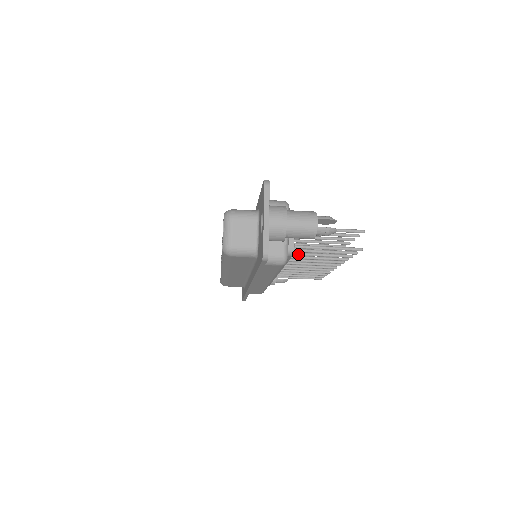
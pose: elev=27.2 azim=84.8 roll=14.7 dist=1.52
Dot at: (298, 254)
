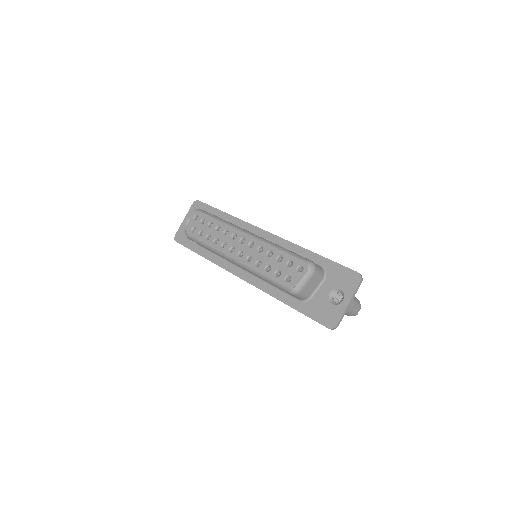
Dot at: occluded
